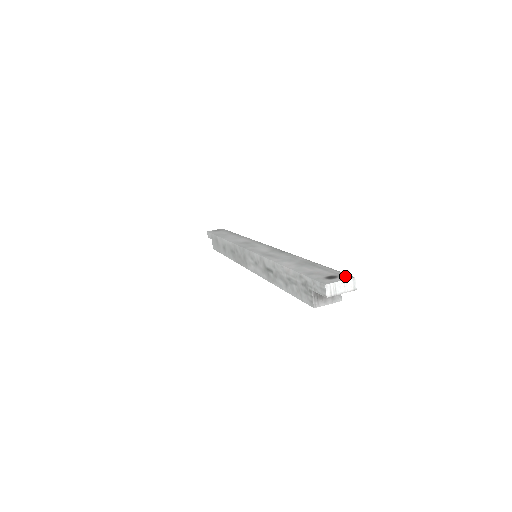
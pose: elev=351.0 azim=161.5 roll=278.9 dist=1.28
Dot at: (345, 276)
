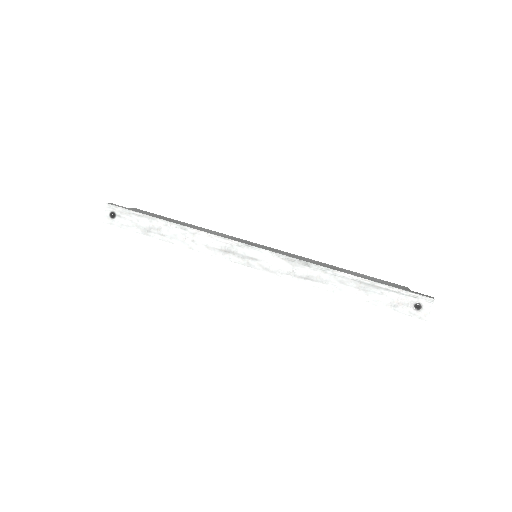
Dot at: (426, 301)
